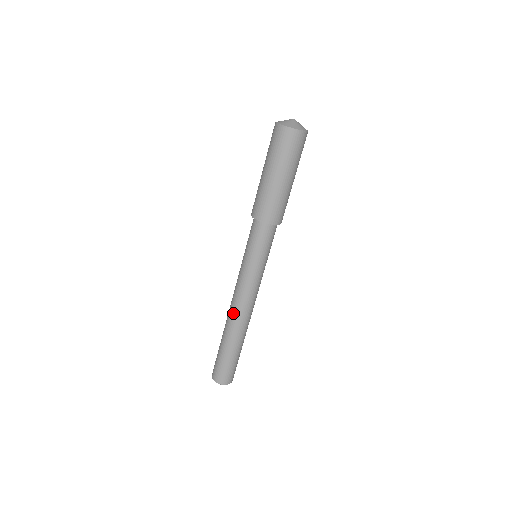
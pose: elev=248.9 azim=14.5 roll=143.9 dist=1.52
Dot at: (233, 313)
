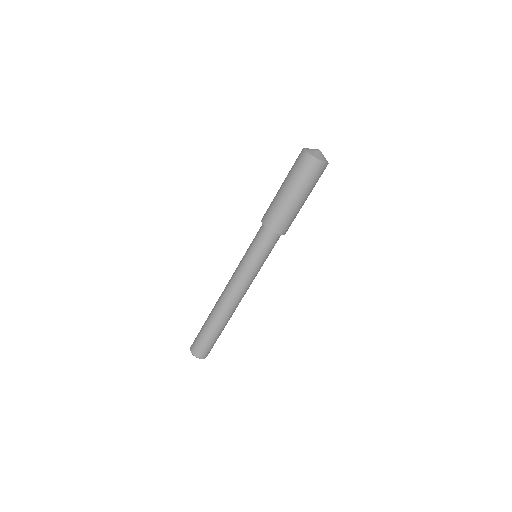
Dot at: (221, 295)
